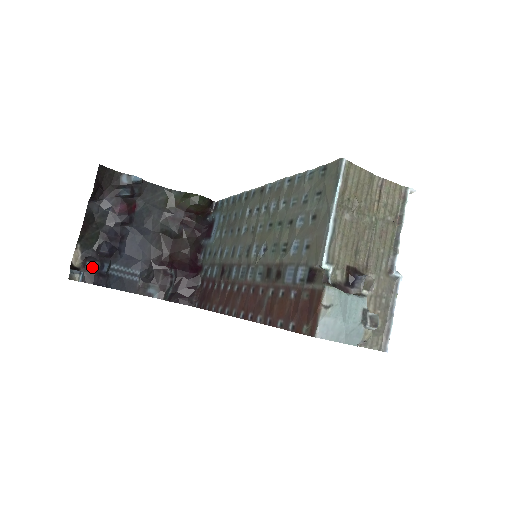
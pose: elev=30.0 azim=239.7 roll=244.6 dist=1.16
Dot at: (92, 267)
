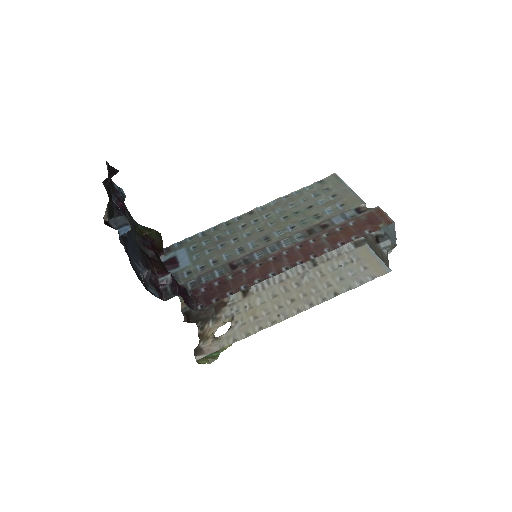
Dot at: occluded
